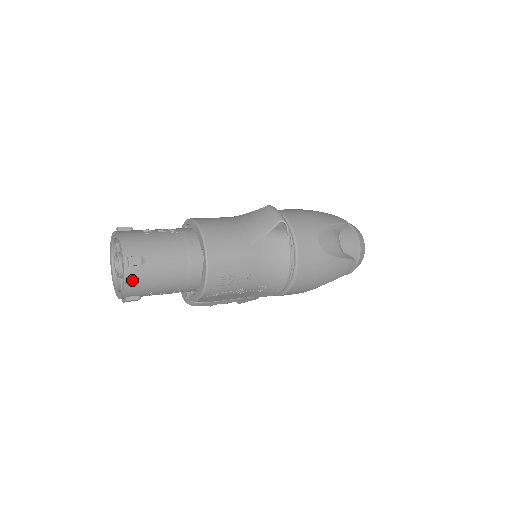
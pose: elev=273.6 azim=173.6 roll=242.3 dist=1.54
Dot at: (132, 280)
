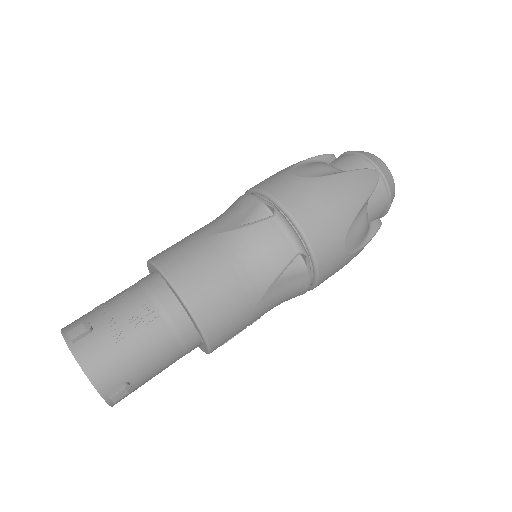
Dot at: occluded
